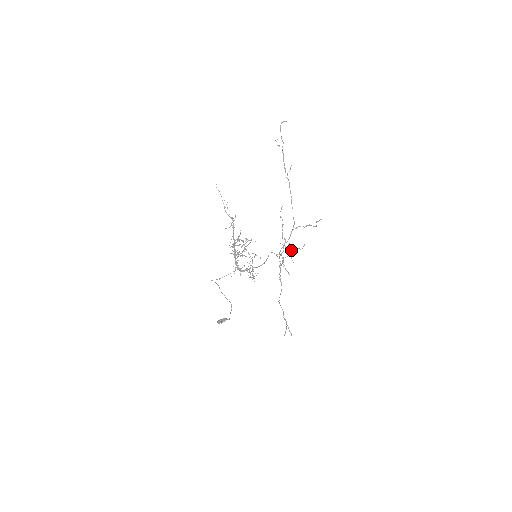
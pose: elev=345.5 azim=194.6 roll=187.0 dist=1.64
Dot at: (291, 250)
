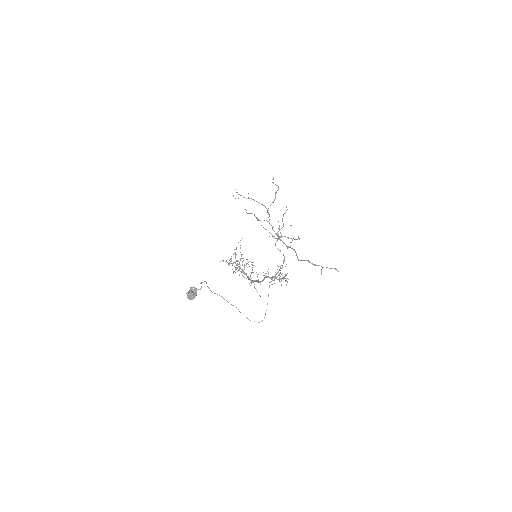
Dot at: (283, 223)
